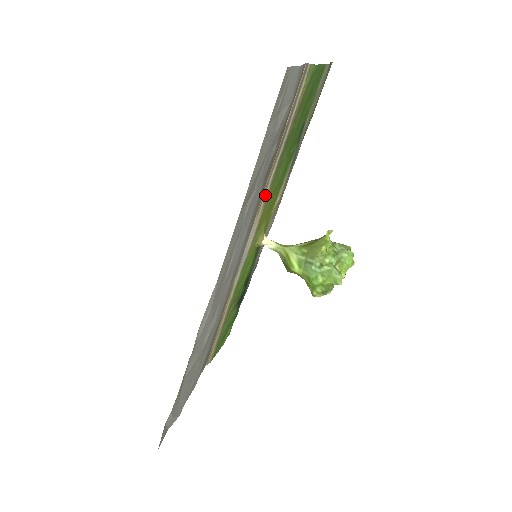
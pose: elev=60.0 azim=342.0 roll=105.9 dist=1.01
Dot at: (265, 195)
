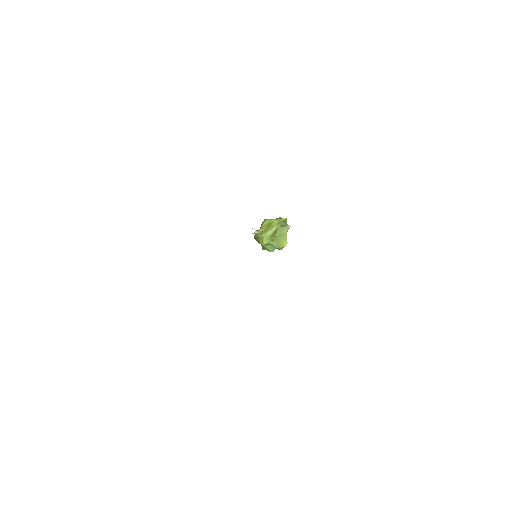
Dot at: occluded
